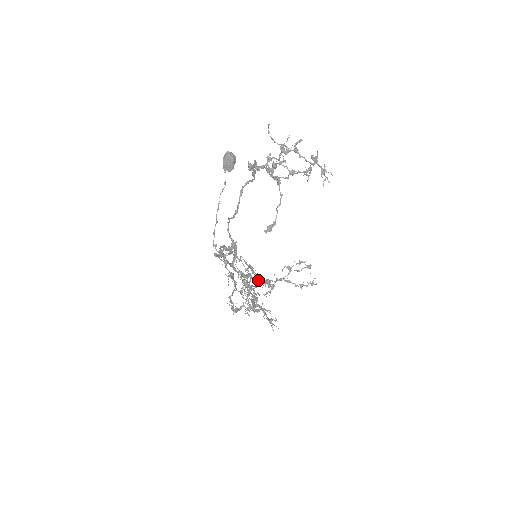
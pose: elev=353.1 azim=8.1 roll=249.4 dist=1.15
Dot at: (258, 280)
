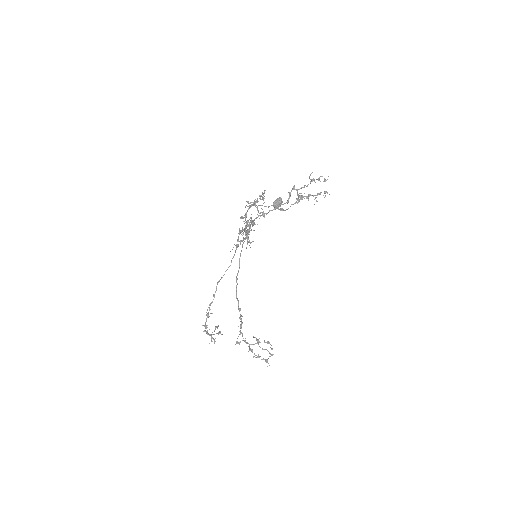
Dot at: occluded
